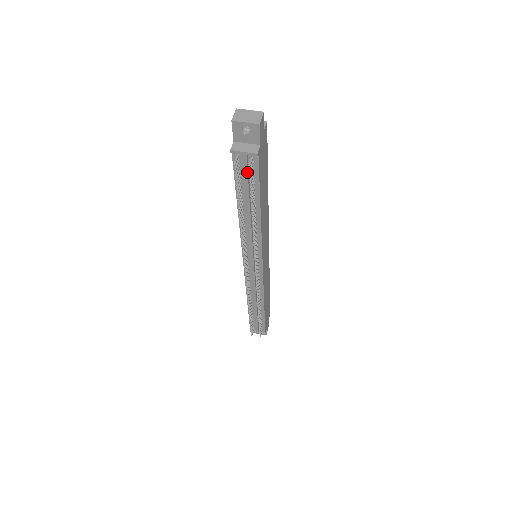
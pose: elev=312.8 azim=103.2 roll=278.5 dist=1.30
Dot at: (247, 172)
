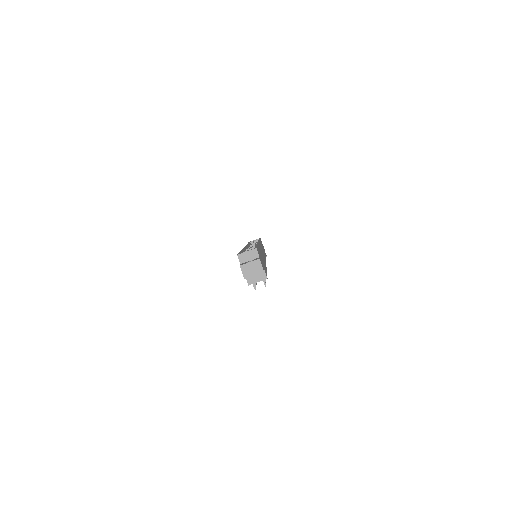
Dot at: occluded
